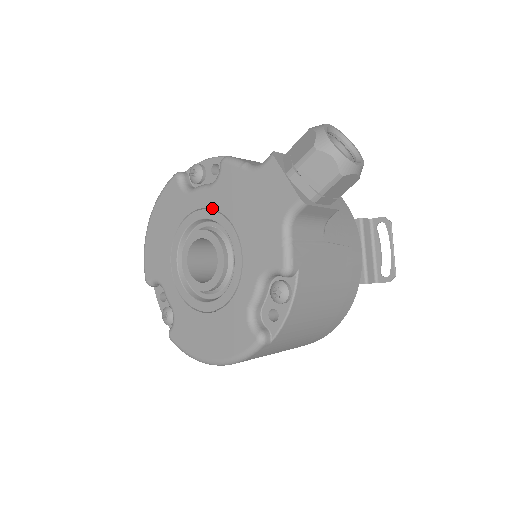
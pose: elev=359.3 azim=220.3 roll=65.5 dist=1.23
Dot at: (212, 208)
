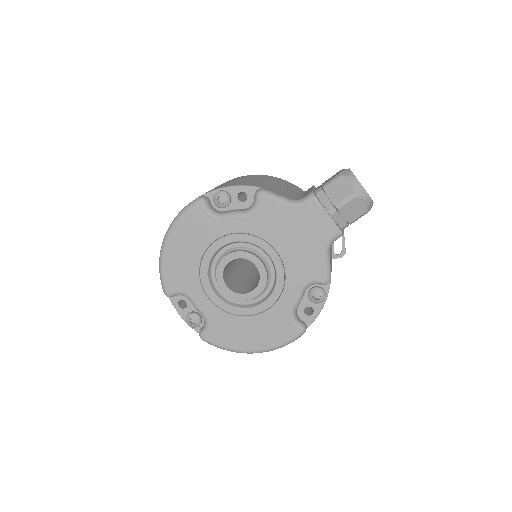
Dot at: (250, 233)
